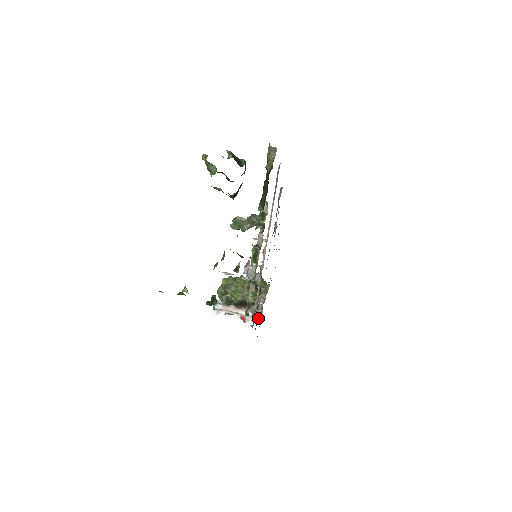
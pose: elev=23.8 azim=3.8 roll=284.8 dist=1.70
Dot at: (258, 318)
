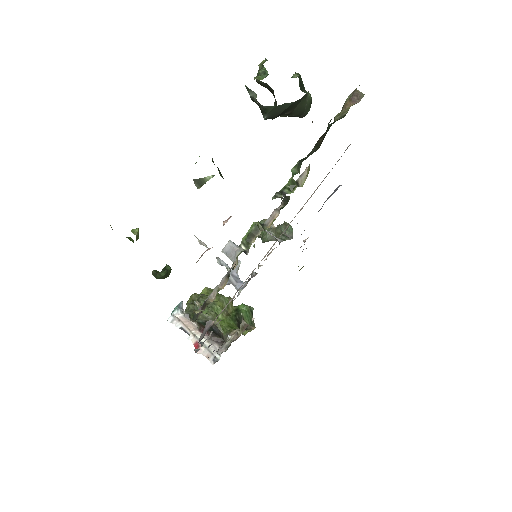
Dot at: (215, 357)
